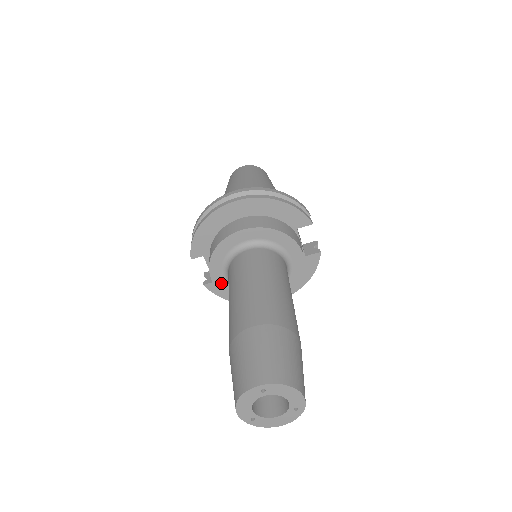
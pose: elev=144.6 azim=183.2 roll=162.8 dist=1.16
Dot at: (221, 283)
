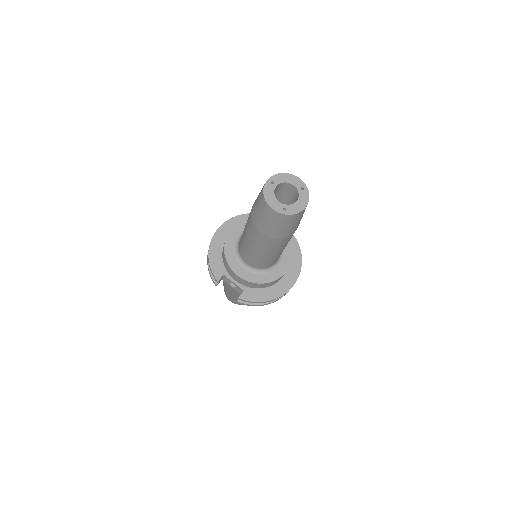
Dot at: (244, 274)
